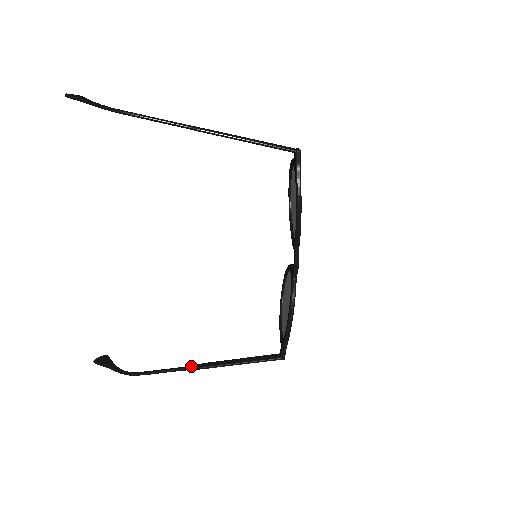
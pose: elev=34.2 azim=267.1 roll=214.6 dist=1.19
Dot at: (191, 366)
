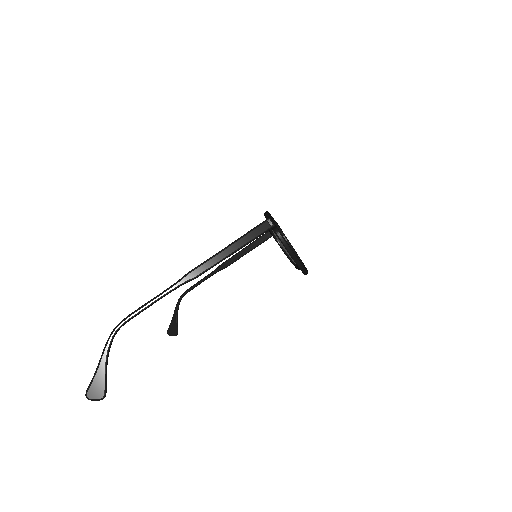
Dot at: (180, 283)
